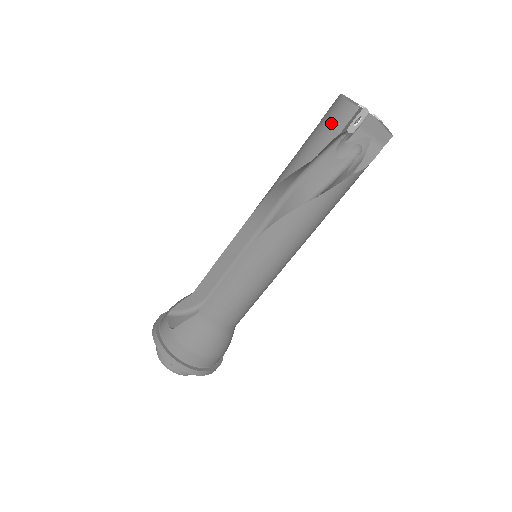
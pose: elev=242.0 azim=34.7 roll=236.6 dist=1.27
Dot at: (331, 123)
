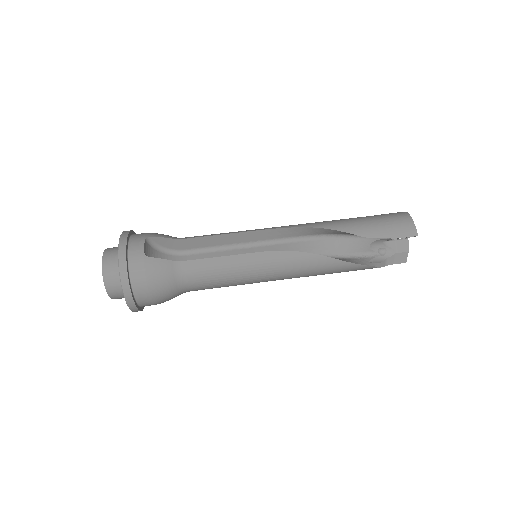
Dot at: (394, 227)
